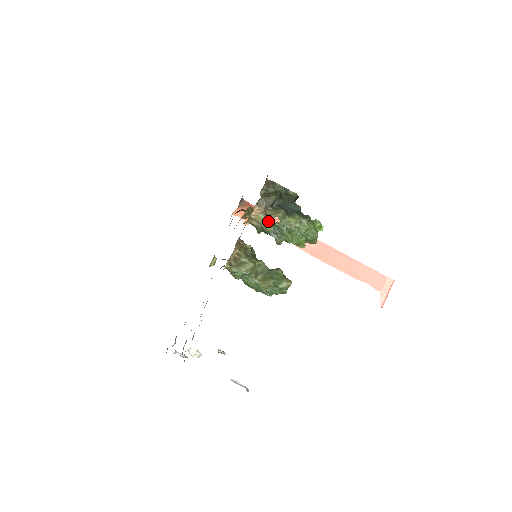
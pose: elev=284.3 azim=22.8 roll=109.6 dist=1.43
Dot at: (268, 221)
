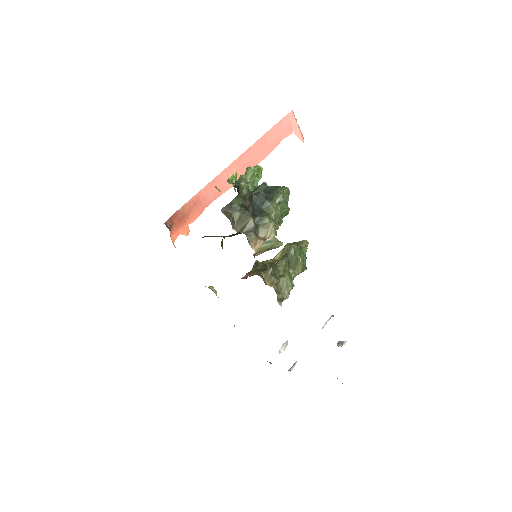
Dot at: (273, 242)
